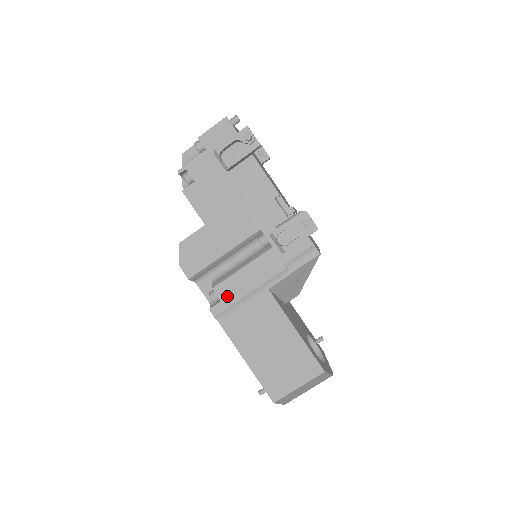
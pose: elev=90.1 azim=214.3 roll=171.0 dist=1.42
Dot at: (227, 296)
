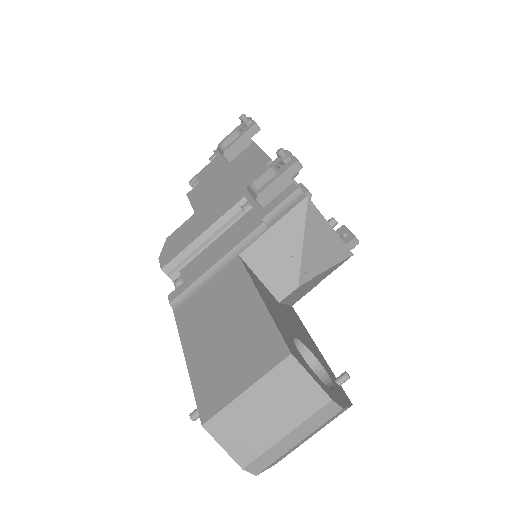
Dot at: (191, 275)
